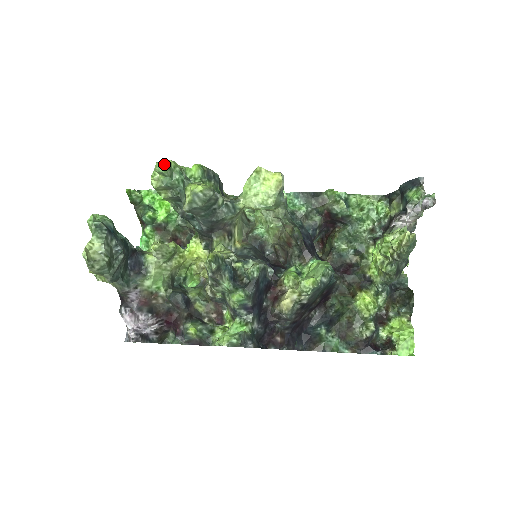
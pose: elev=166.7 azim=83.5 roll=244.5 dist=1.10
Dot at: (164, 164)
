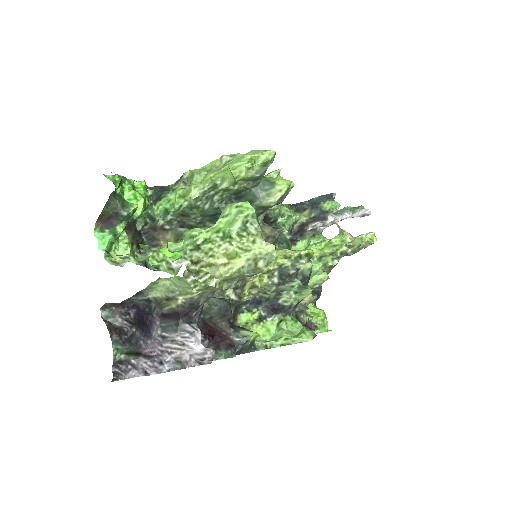
Dot at: (272, 153)
